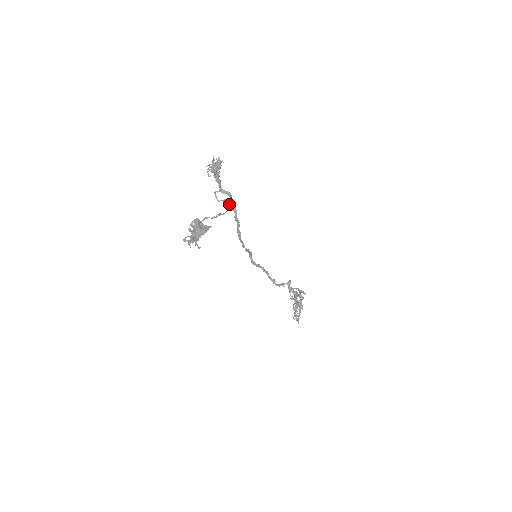
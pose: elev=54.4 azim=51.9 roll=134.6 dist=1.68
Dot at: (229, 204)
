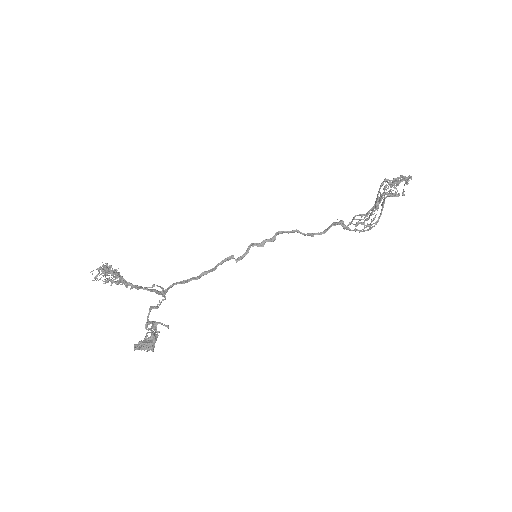
Dot at: occluded
